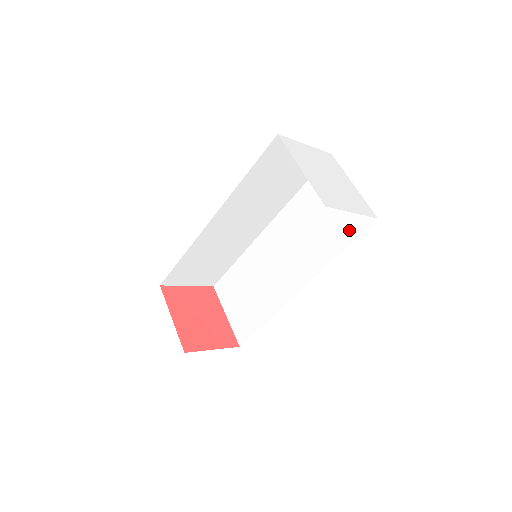
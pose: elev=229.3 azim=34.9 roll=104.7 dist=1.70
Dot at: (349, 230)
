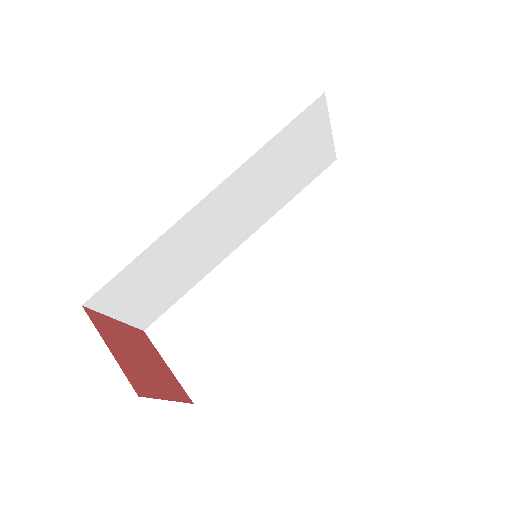
Dot at: occluded
